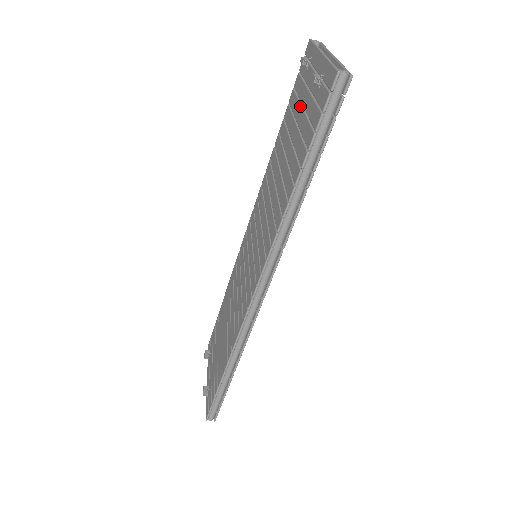
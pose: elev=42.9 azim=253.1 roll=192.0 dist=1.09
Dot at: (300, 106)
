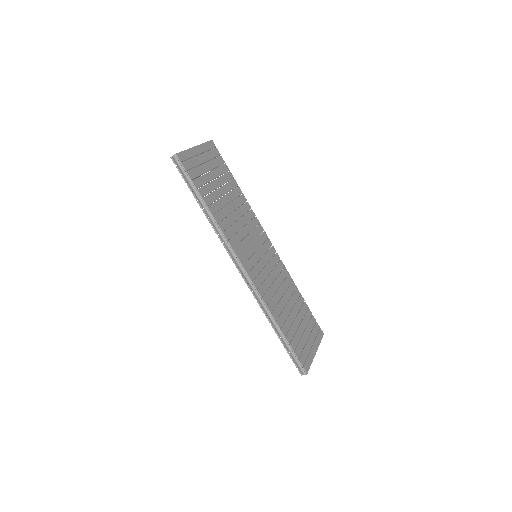
Dot at: occluded
